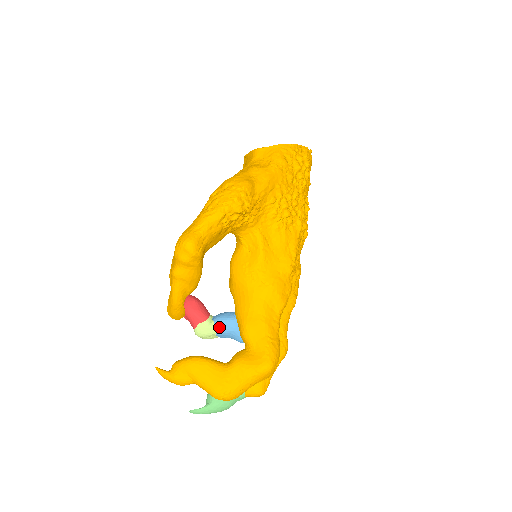
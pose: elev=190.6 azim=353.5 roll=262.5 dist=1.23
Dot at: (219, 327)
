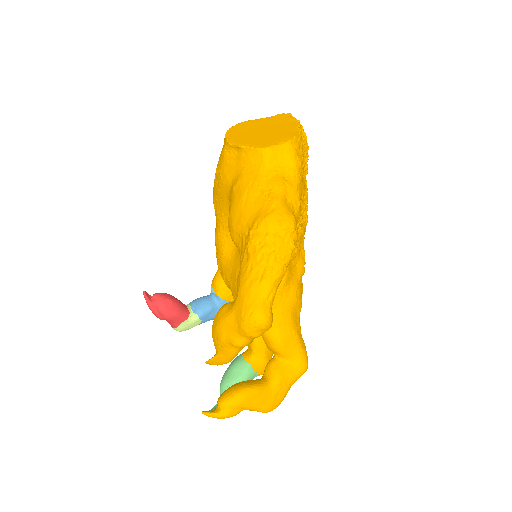
Dot at: (204, 319)
